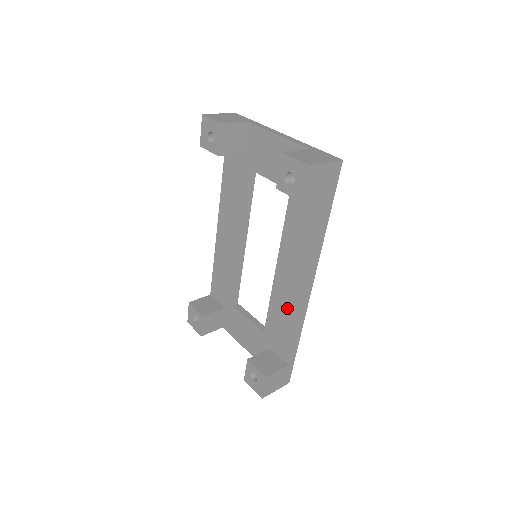
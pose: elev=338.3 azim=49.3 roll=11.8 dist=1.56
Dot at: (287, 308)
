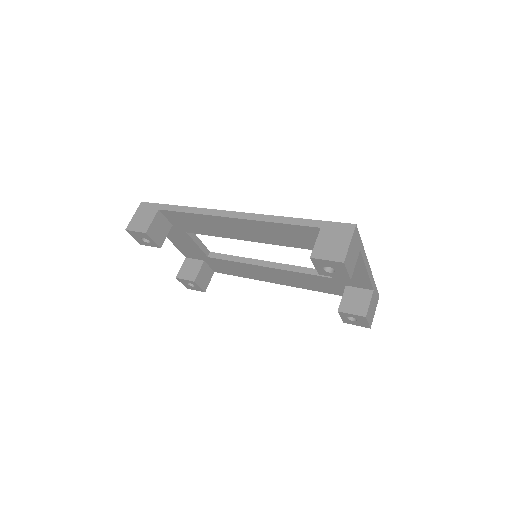
Dot at: (249, 273)
